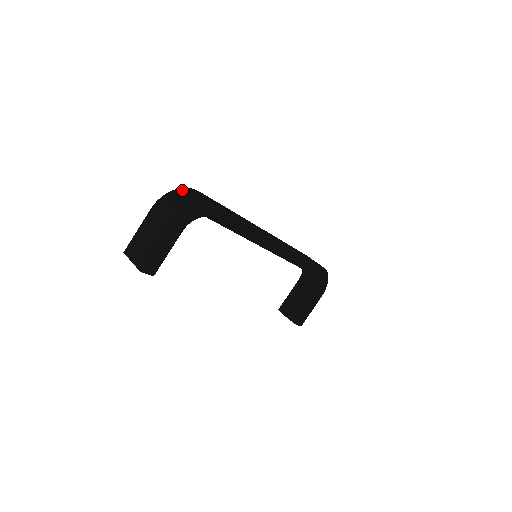
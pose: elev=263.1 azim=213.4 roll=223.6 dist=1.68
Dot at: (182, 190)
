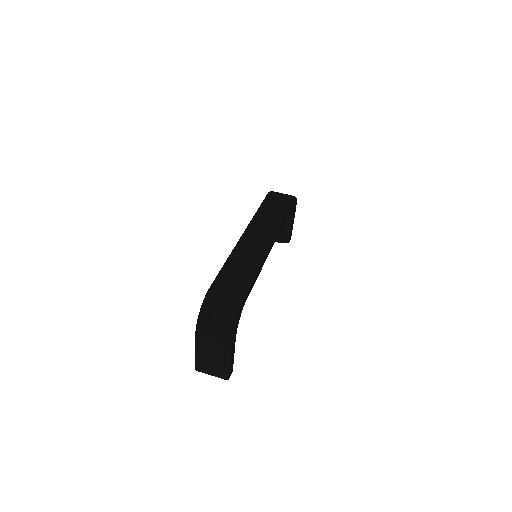
Dot at: (207, 307)
